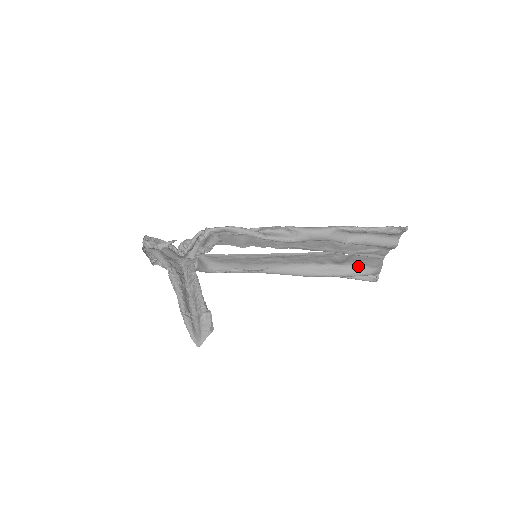
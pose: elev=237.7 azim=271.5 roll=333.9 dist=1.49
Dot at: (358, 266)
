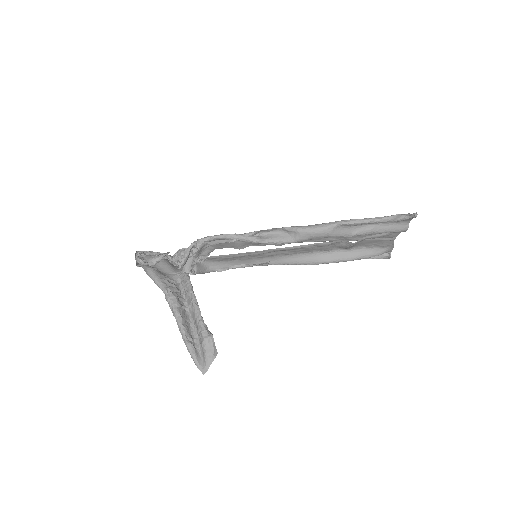
Dot at: (367, 248)
